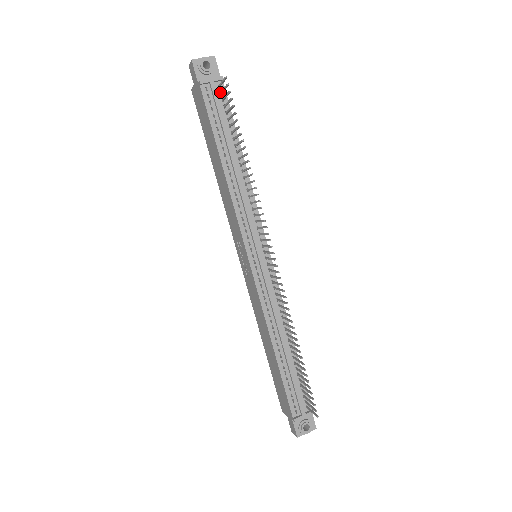
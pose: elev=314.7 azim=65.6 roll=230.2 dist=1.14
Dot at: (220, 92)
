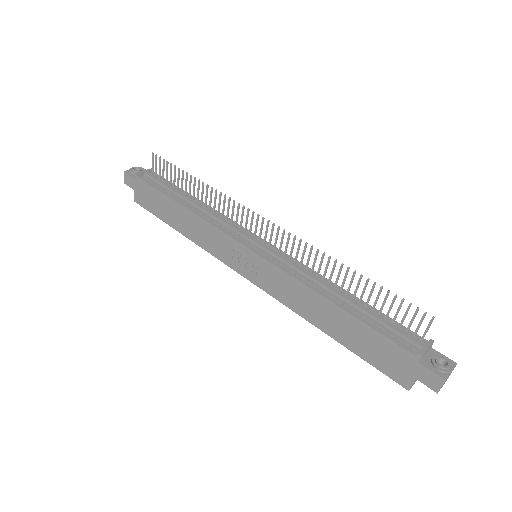
Dot at: (155, 175)
